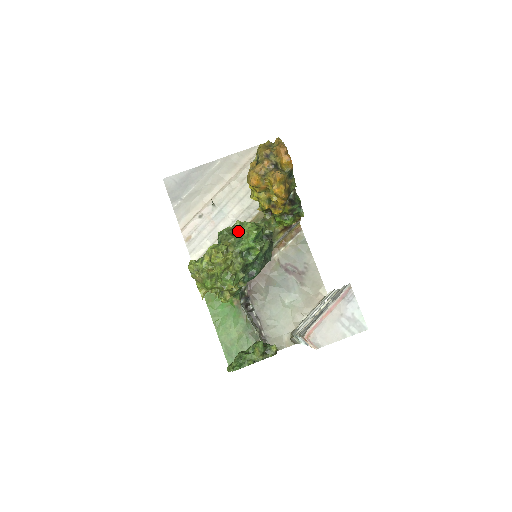
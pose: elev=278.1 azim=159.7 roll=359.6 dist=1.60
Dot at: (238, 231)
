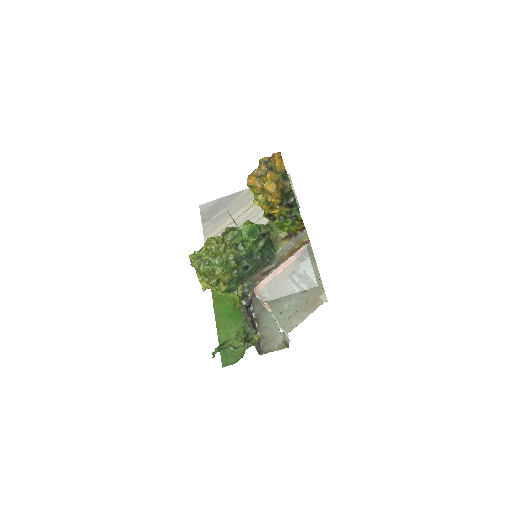
Dot at: occluded
